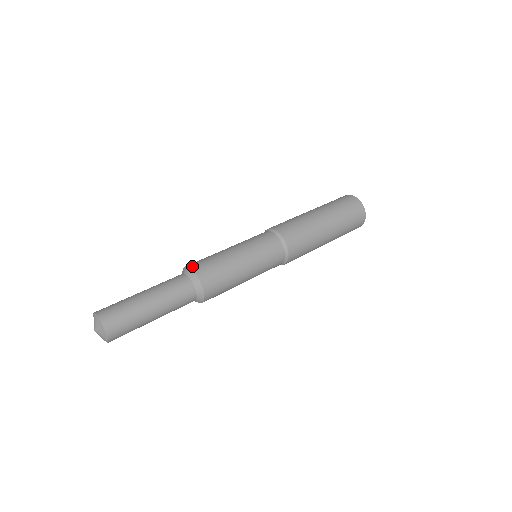
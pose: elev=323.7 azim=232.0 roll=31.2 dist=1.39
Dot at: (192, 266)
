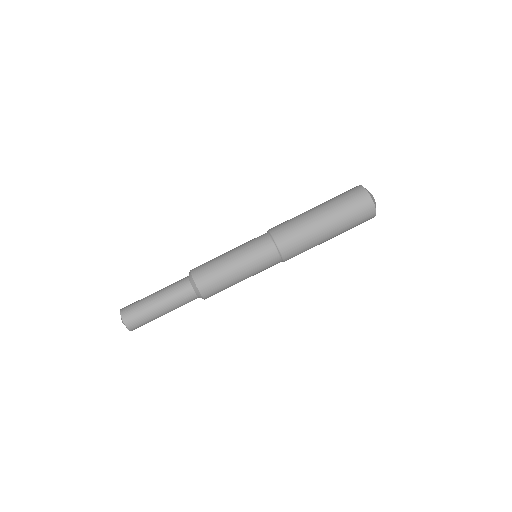
Dot at: (192, 271)
